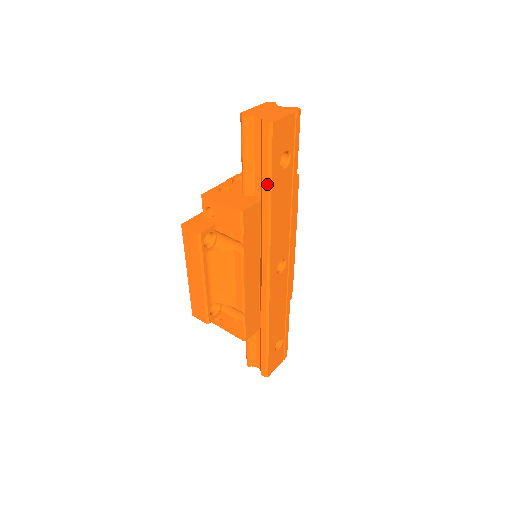
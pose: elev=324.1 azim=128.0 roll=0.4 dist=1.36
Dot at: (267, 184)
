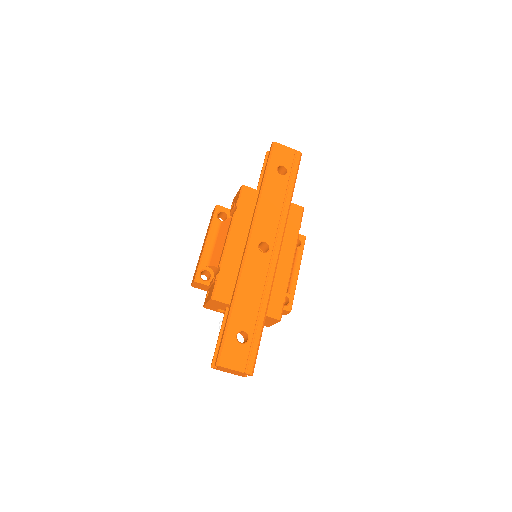
Dot at: (264, 175)
